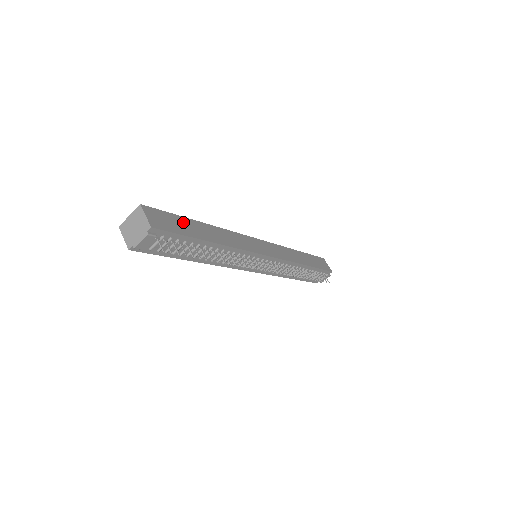
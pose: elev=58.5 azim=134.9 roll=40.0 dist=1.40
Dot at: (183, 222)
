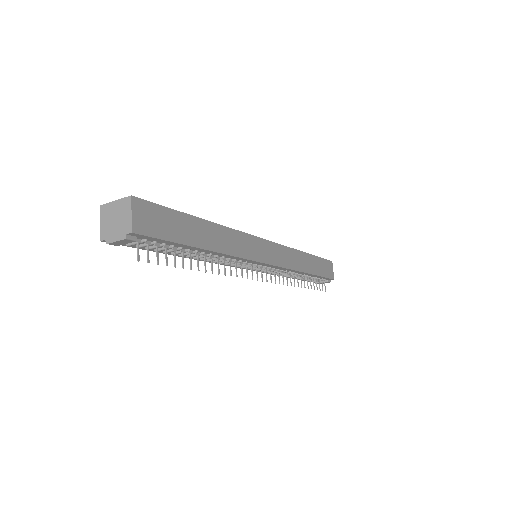
Dot at: (179, 221)
